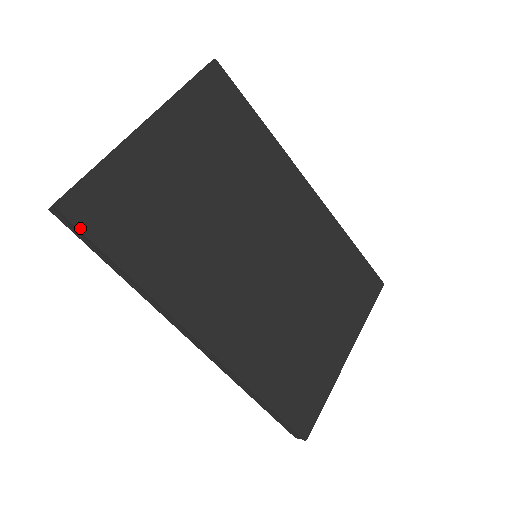
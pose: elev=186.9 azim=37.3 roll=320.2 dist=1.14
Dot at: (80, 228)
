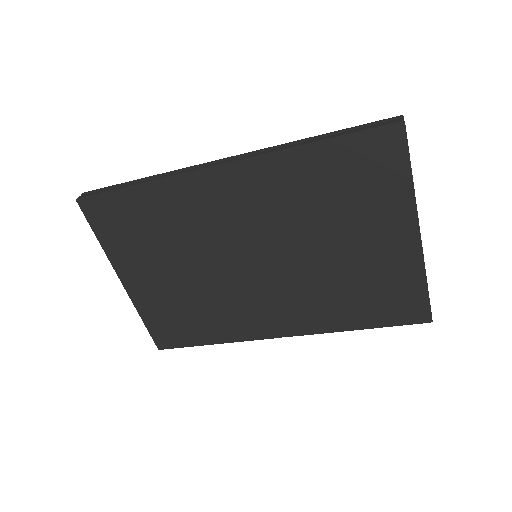
Dot at: (175, 347)
